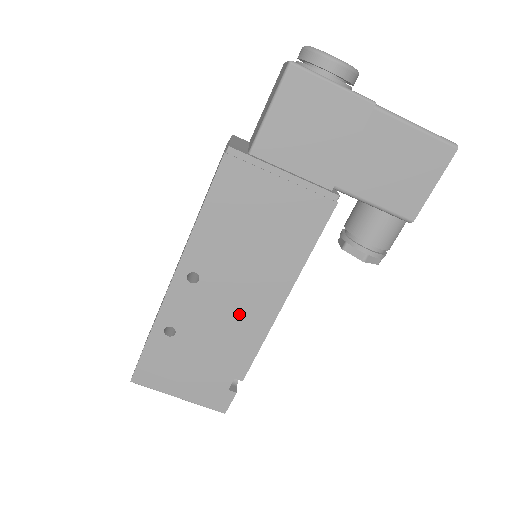
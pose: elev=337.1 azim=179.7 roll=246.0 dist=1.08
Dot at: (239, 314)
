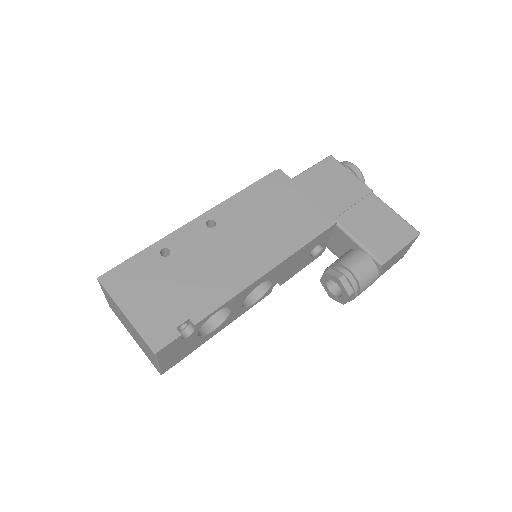
Dot at: (228, 264)
